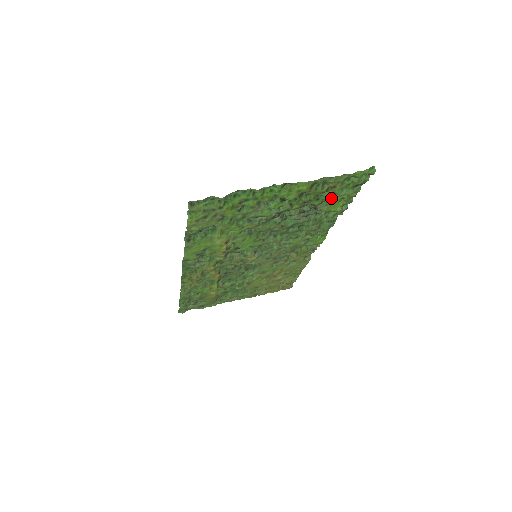
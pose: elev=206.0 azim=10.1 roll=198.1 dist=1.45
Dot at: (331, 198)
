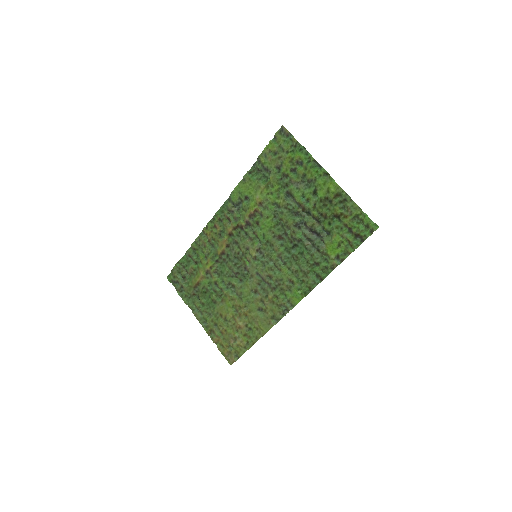
Dot at: (337, 233)
